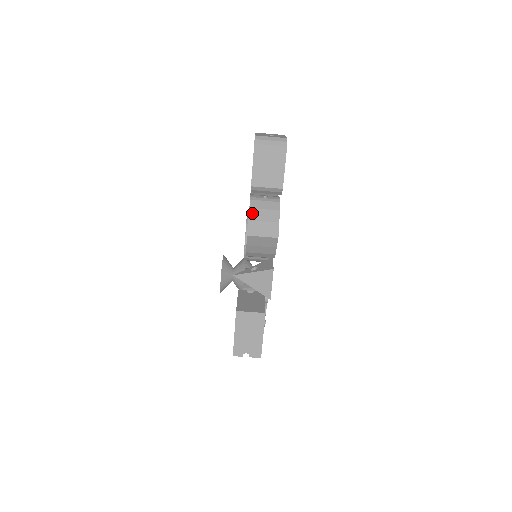
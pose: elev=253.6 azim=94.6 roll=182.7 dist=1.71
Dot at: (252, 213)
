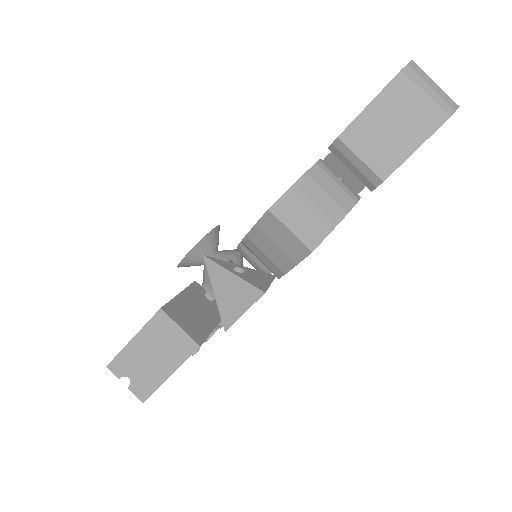
Dot at: (303, 183)
